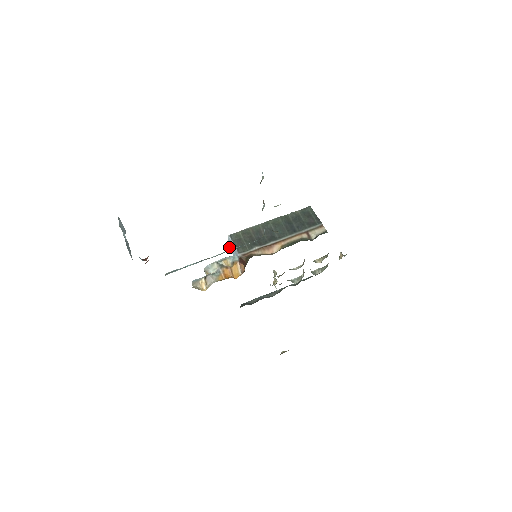
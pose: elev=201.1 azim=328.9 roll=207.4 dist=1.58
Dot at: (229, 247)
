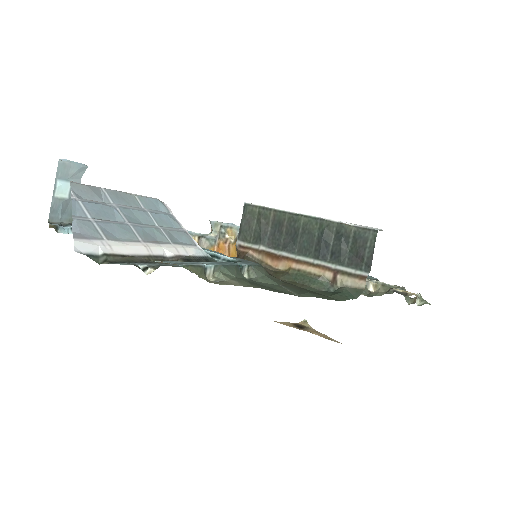
Dot at: occluded
